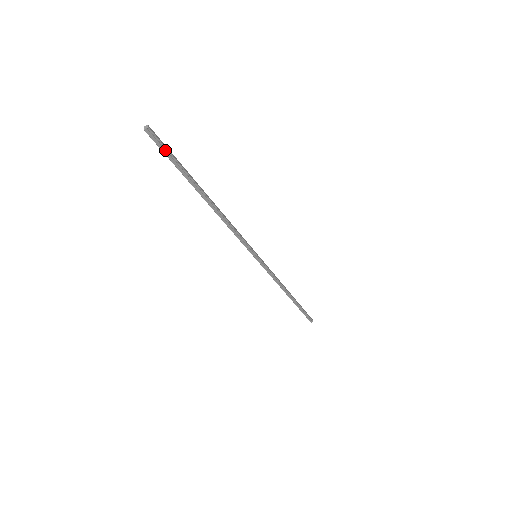
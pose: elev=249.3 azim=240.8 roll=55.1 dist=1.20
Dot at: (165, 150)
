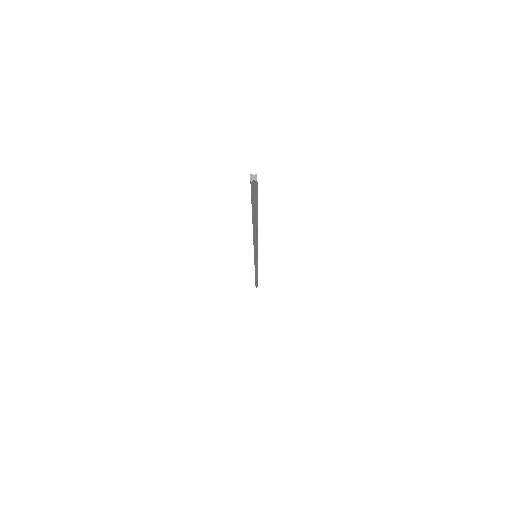
Dot at: (254, 195)
